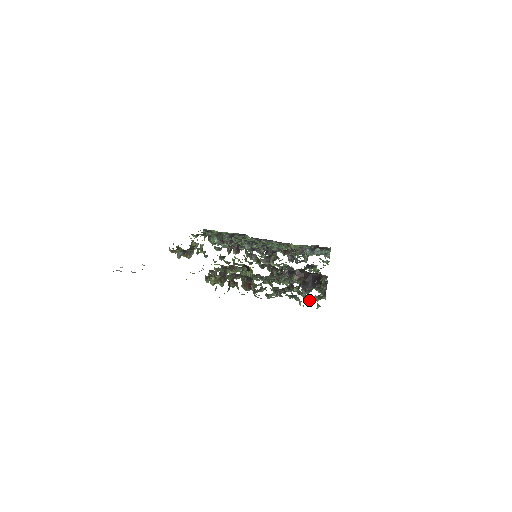
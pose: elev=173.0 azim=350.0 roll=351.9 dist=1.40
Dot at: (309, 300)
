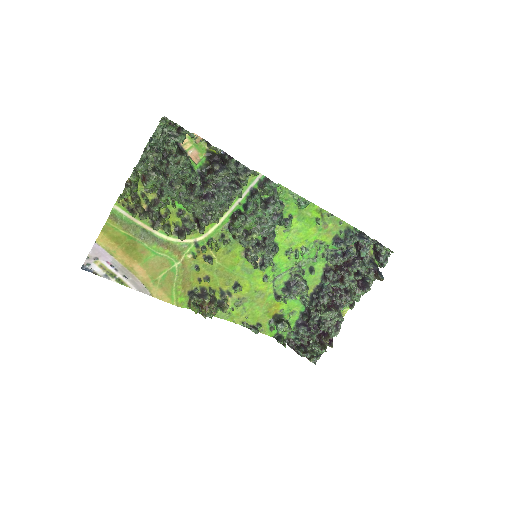
Dot at: (174, 139)
